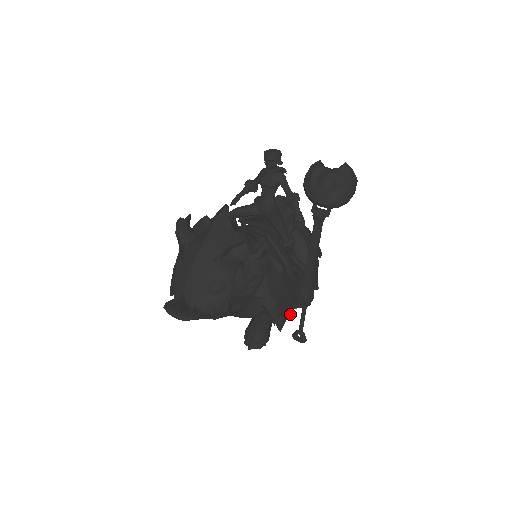
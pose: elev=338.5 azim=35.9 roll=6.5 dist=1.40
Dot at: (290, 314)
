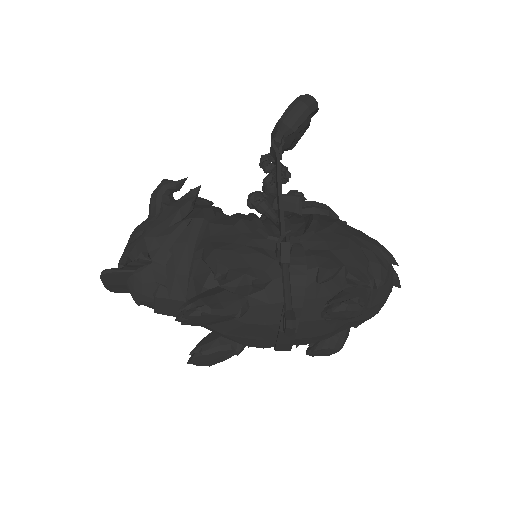
Dot at: (259, 280)
